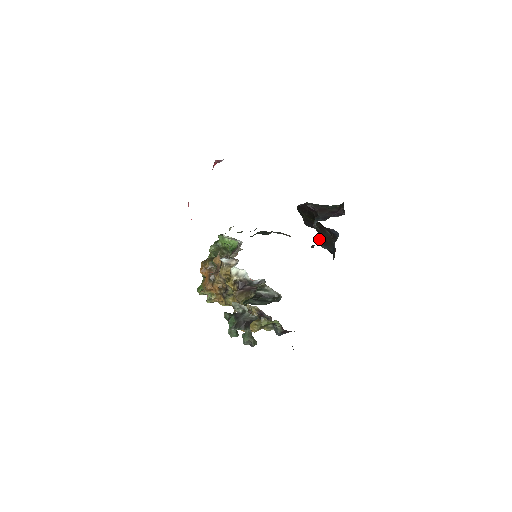
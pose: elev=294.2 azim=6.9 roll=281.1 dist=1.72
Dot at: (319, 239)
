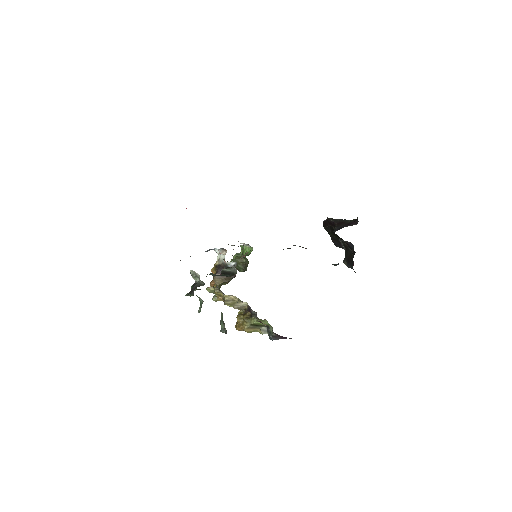
Dot at: (344, 258)
